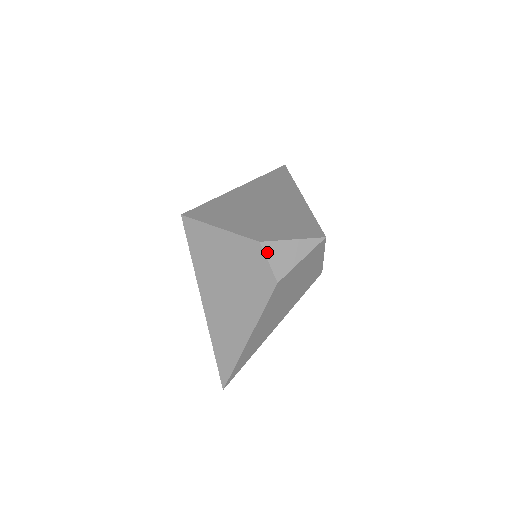
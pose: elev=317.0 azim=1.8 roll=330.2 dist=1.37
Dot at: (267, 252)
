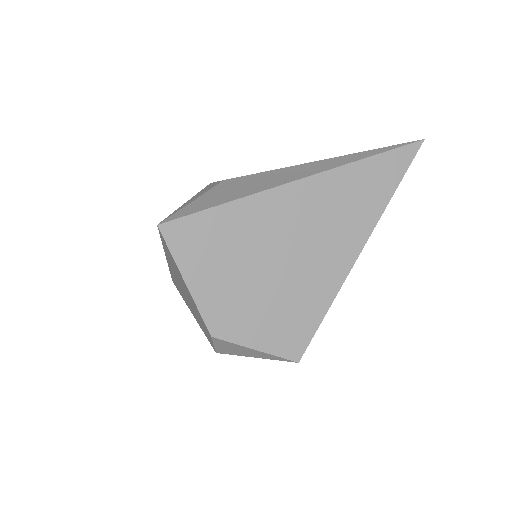
Dot at: (216, 342)
